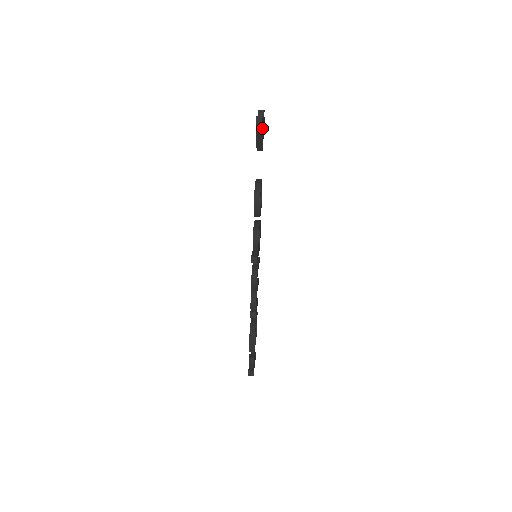
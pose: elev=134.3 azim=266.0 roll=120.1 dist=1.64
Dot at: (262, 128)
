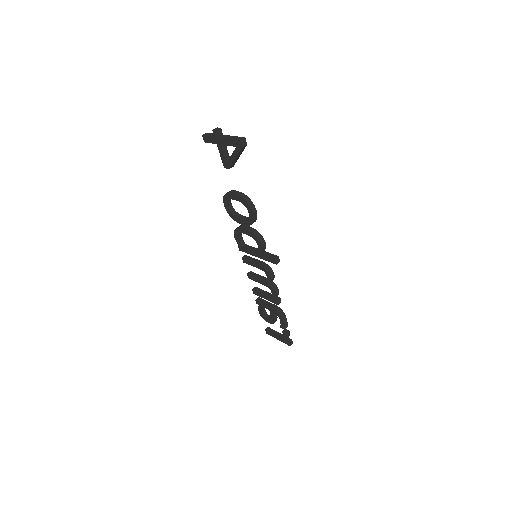
Dot at: occluded
